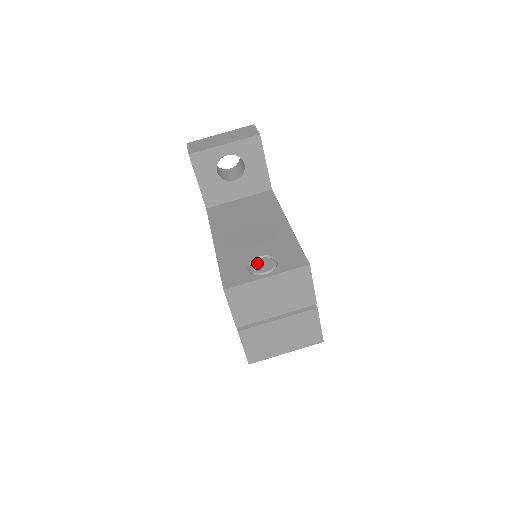
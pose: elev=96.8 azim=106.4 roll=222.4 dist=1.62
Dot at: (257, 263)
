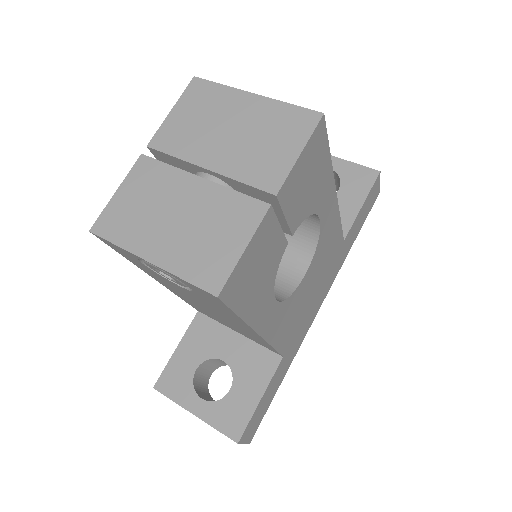
Dot at: occluded
